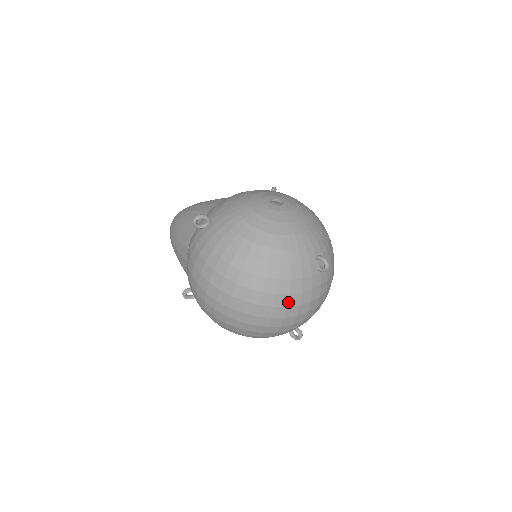
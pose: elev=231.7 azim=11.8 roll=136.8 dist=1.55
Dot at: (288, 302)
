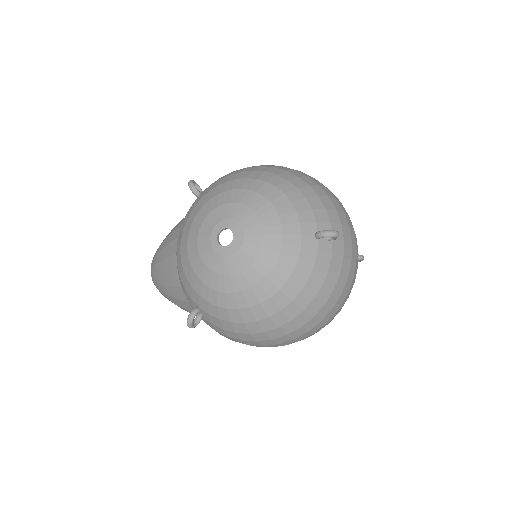
Dot at: (338, 292)
